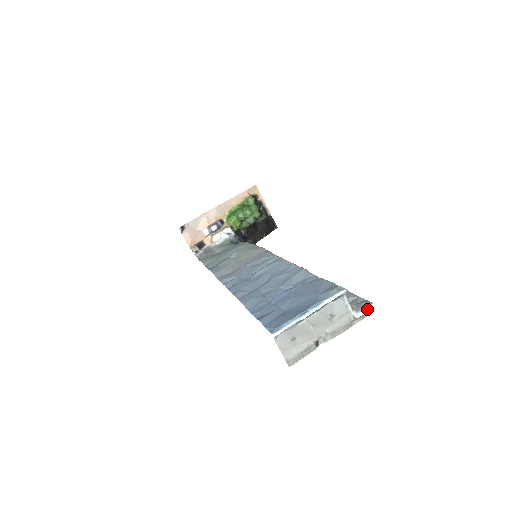
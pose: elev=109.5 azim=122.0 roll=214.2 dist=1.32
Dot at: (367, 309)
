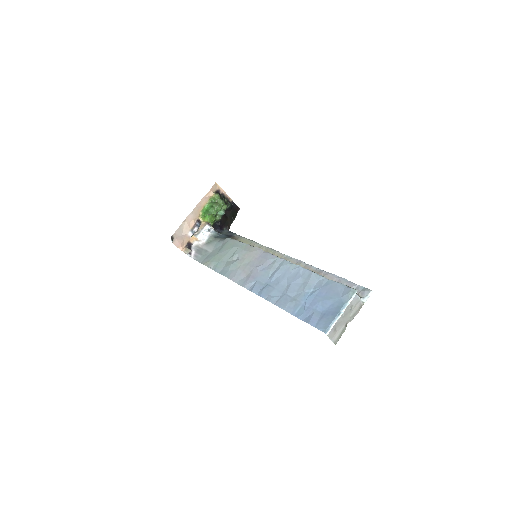
Dot at: (369, 295)
